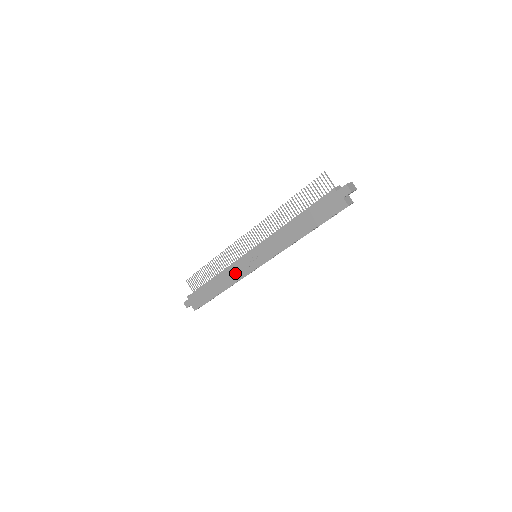
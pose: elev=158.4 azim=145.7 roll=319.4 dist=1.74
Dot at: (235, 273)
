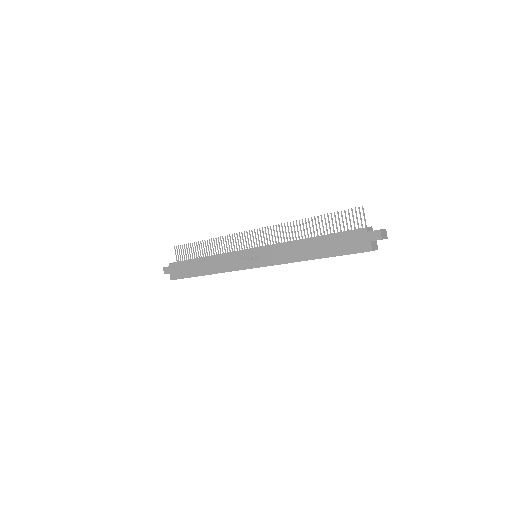
Dot at: (228, 263)
